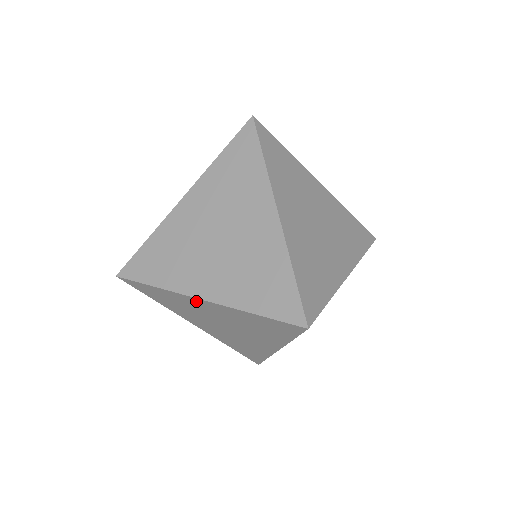
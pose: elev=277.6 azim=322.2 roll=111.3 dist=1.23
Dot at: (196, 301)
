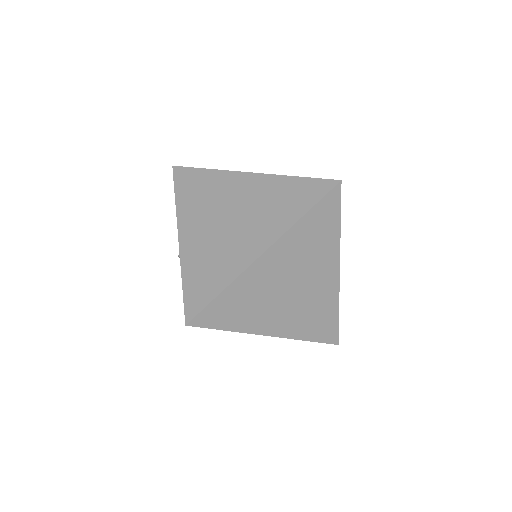
Dot at: (262, 263)
